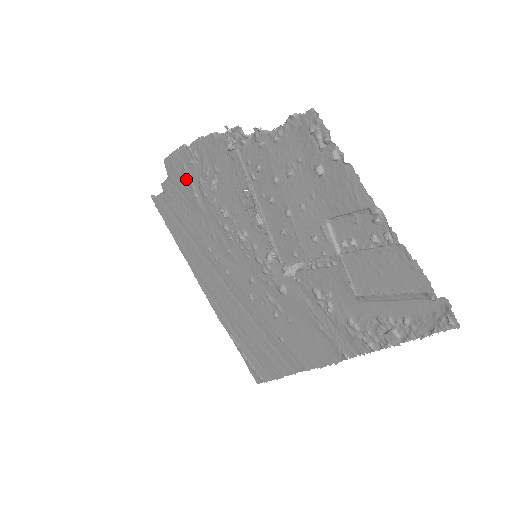
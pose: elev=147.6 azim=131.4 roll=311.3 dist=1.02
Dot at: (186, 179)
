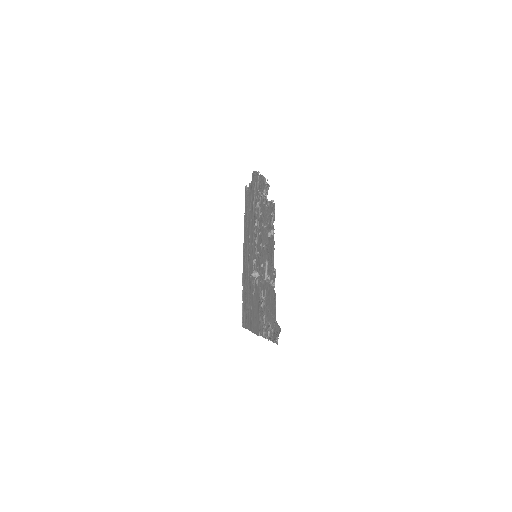
Dot at: (254, 191)
